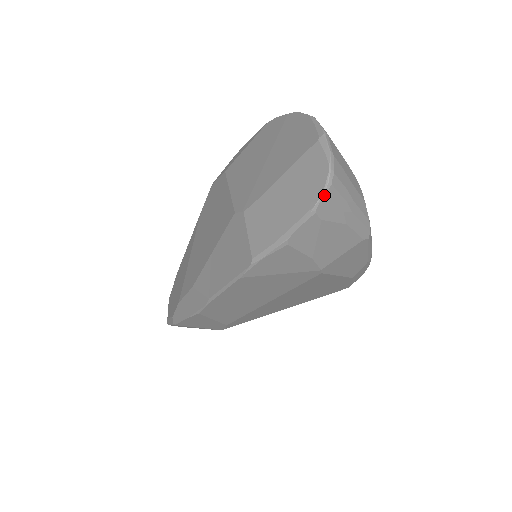
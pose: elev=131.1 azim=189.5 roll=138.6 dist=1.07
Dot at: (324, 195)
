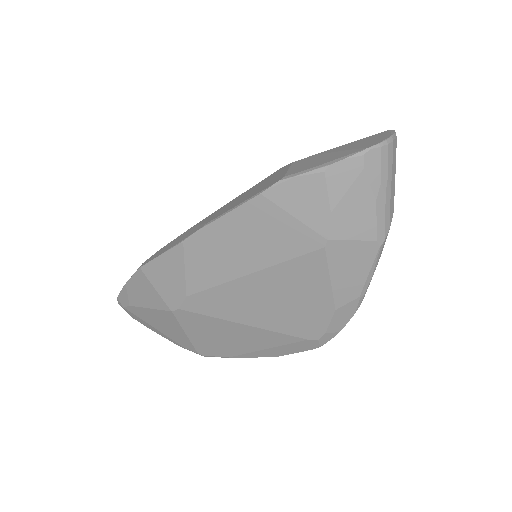
Dot at: (378, 146)
